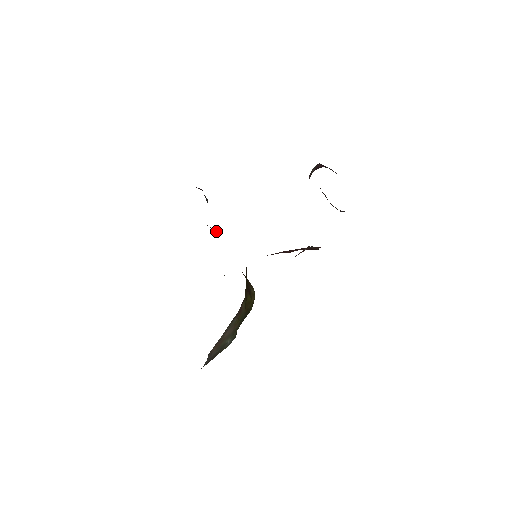
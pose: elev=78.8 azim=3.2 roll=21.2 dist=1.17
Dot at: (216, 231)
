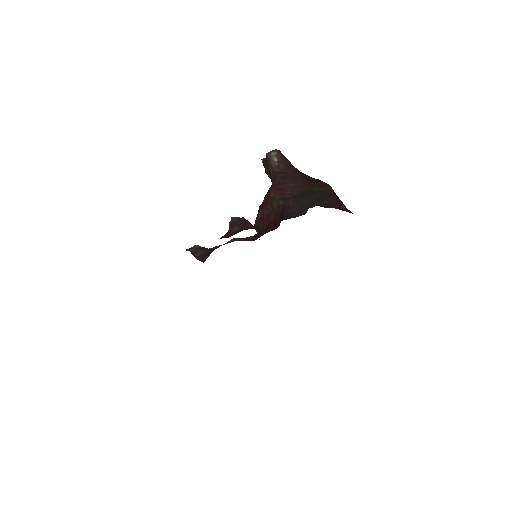
Dot at: occluded
